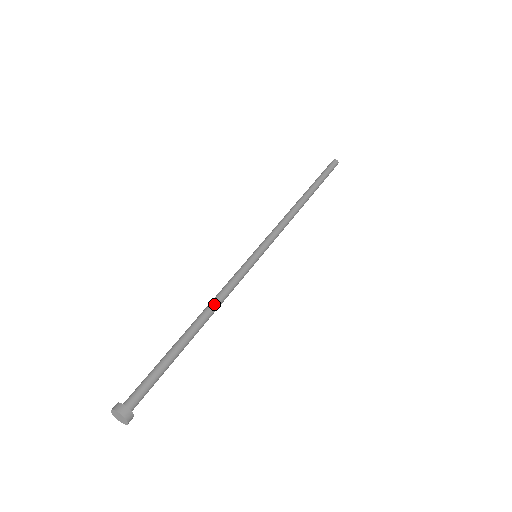
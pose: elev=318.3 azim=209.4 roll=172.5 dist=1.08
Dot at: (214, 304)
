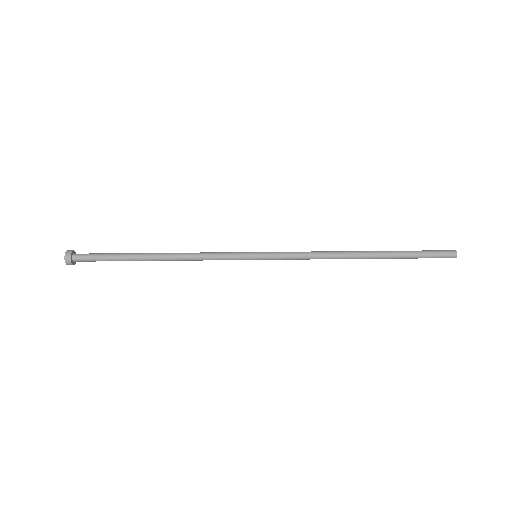
Dot at: (182, 257)
